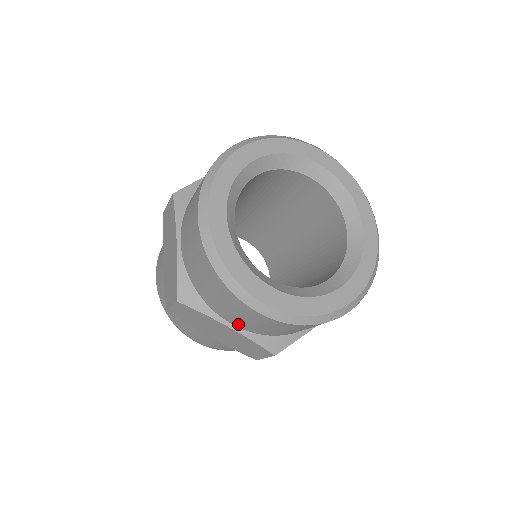
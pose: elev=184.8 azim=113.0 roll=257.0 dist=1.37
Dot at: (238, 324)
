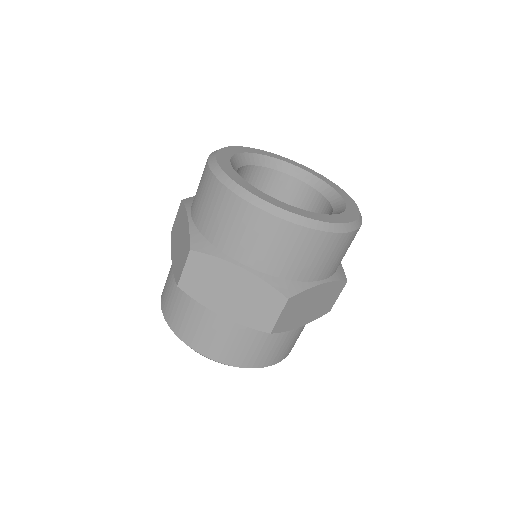
Dot at: (249, 259)
